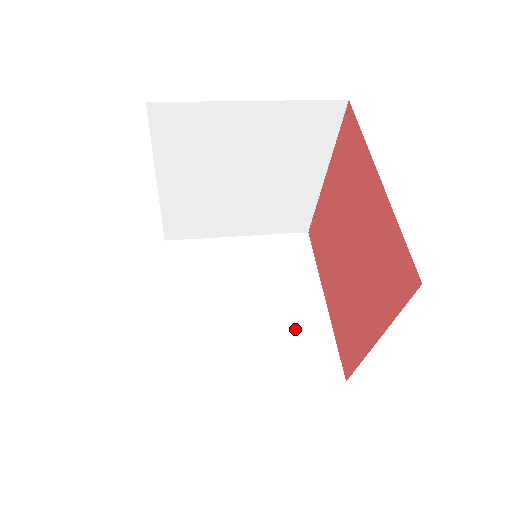
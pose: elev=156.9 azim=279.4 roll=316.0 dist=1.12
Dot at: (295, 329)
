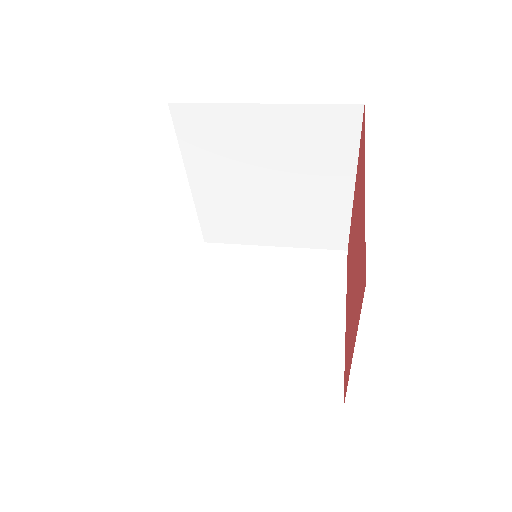
Dot at: (304, 343)
